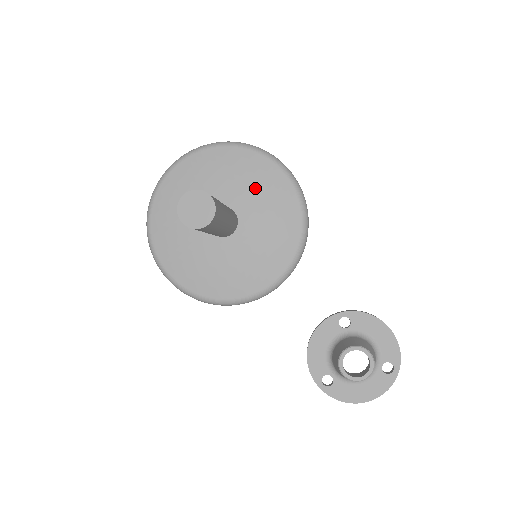
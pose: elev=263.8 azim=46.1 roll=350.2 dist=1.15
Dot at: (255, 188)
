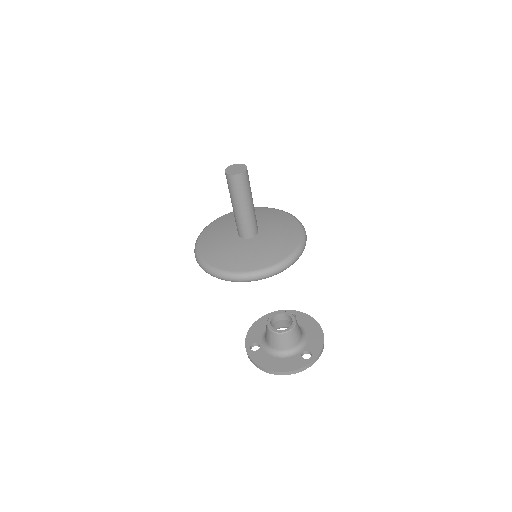
Dot at: (278, 225)
